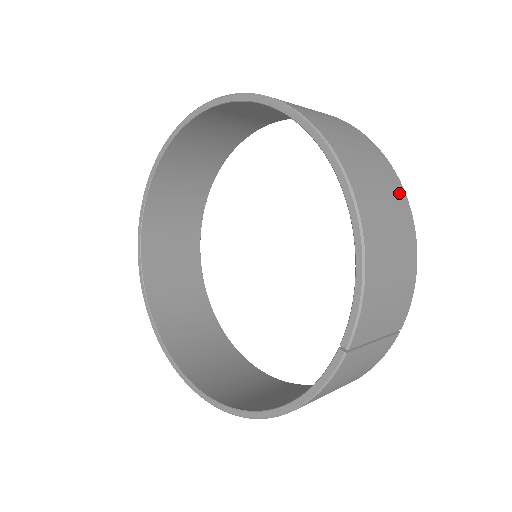
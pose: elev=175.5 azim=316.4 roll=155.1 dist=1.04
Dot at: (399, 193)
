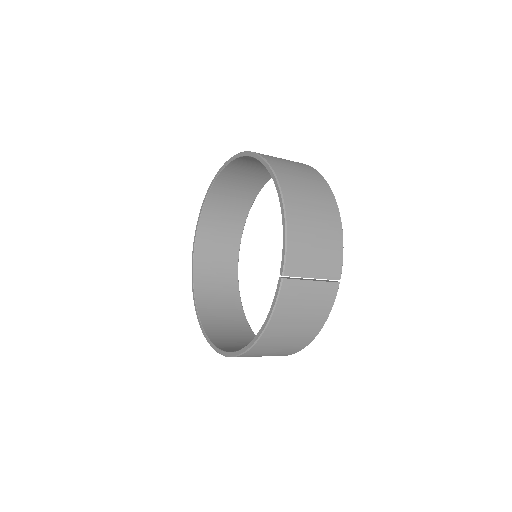
Dot at: (326, 192)
